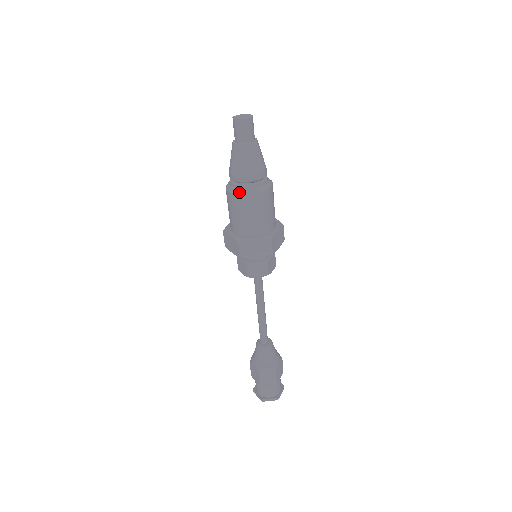
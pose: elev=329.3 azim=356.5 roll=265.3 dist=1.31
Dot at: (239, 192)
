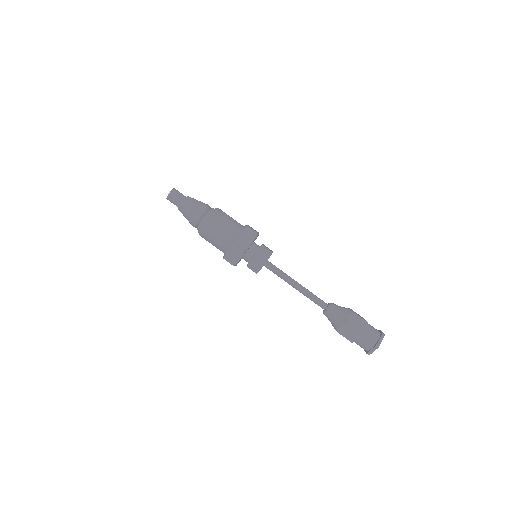
Dot at: (199, 232)
